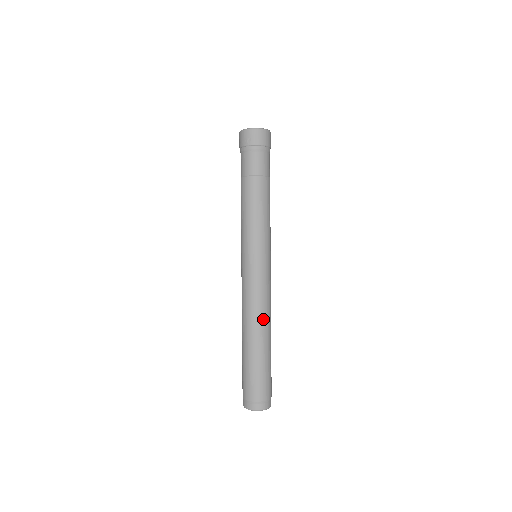
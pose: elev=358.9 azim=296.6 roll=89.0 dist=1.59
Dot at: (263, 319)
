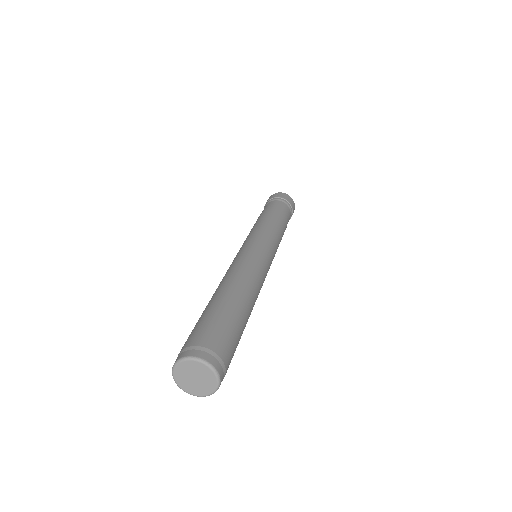
Dot at: (249, 281)
